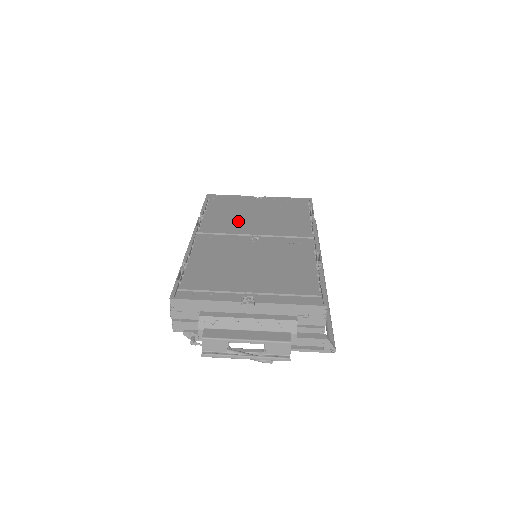
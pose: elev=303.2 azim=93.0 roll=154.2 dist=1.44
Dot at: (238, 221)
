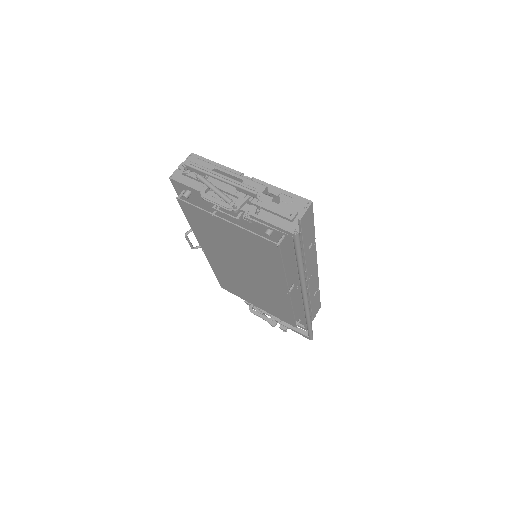
Dot at: occluded
